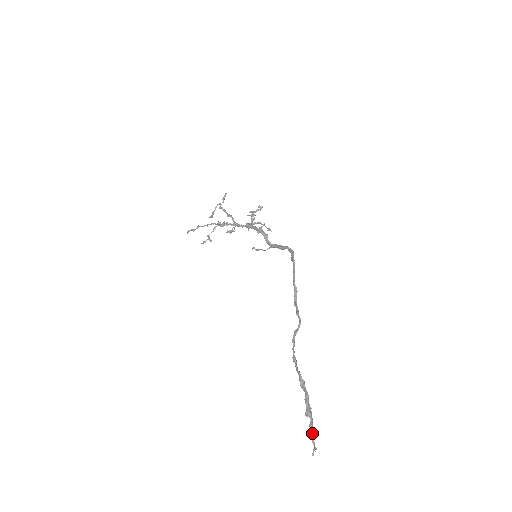
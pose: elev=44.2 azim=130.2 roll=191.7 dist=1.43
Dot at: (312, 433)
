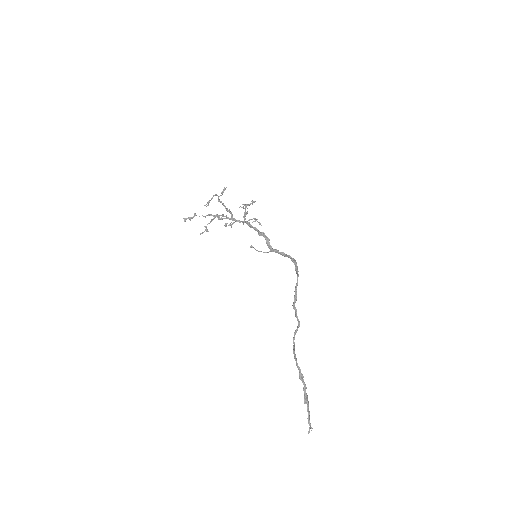
Dot at: (309, 416)
